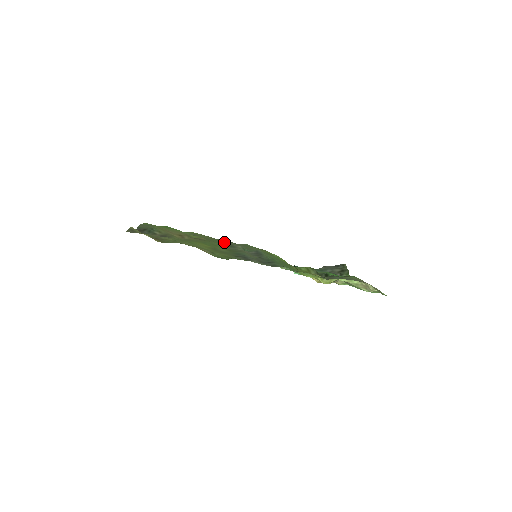
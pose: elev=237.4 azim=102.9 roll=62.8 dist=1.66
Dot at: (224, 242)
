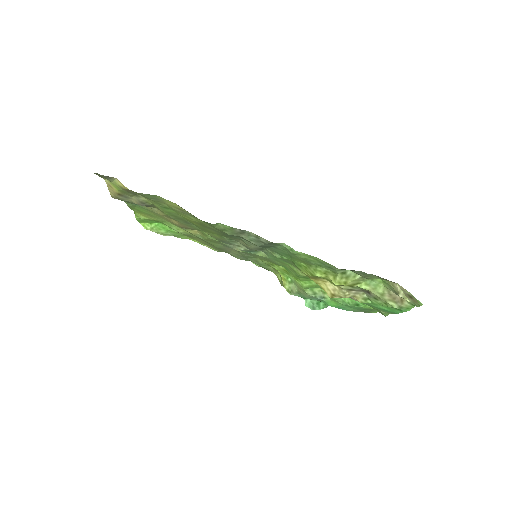
Dot at: (223, 248)
